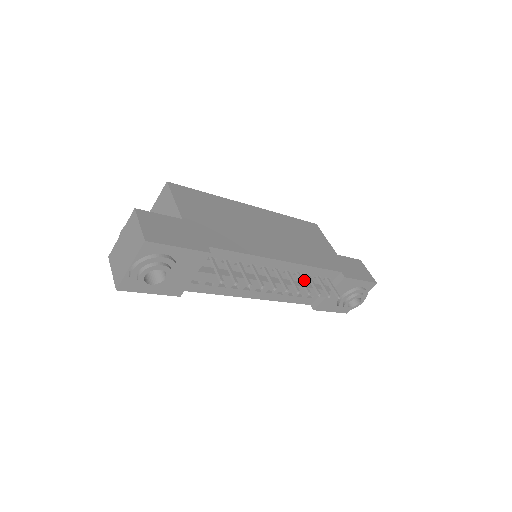
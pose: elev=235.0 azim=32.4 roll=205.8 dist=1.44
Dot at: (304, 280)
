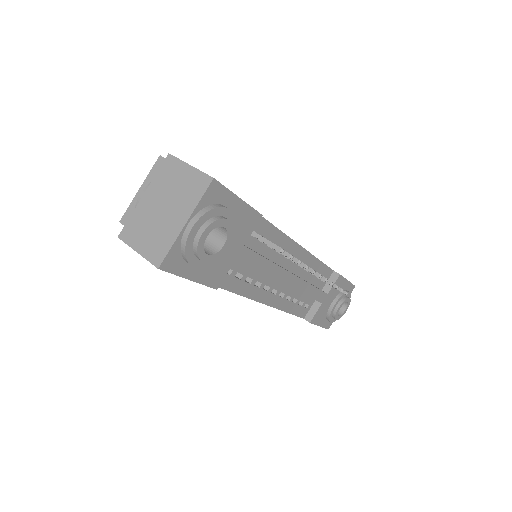
Dot at: (308, 279)
